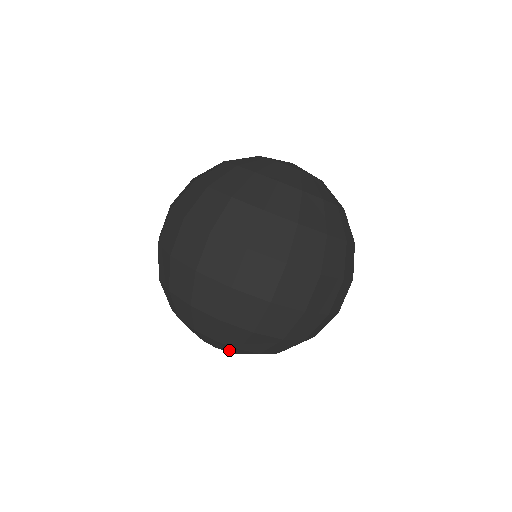
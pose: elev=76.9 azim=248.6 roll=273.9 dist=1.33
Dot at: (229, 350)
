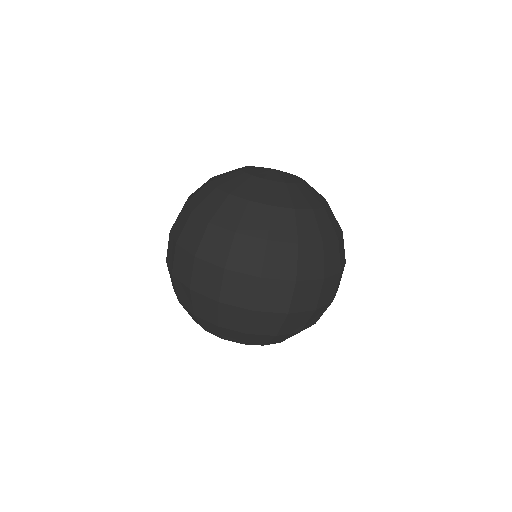
Dot at: occluded
